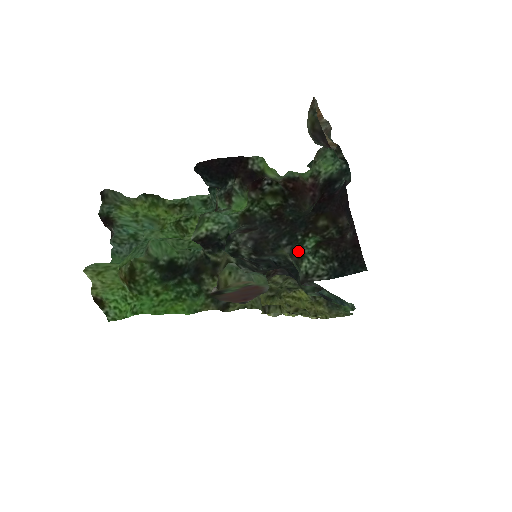
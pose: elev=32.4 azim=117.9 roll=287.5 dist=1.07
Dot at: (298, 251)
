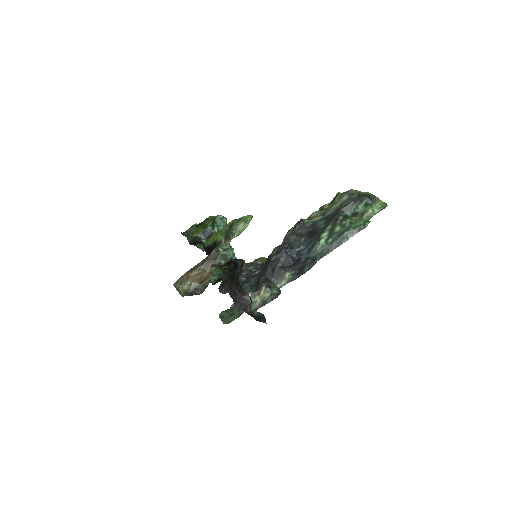
Dot at: occluded
